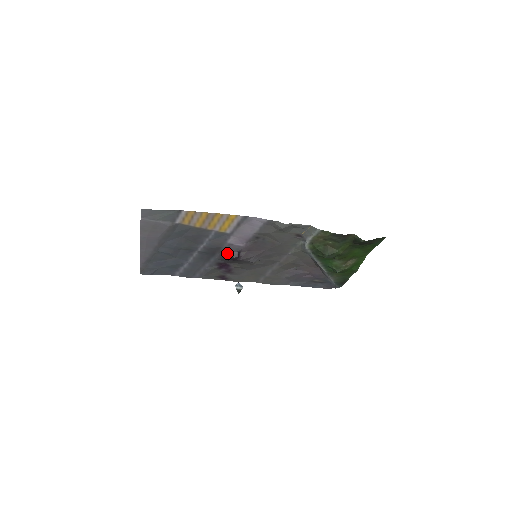
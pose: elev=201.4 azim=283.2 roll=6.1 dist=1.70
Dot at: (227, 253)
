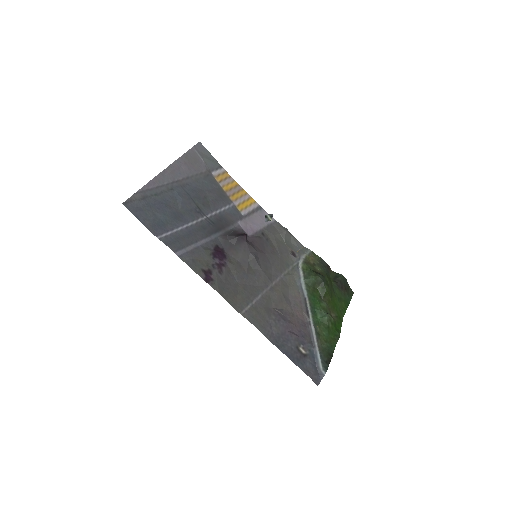
Dot at: (235, 232)
